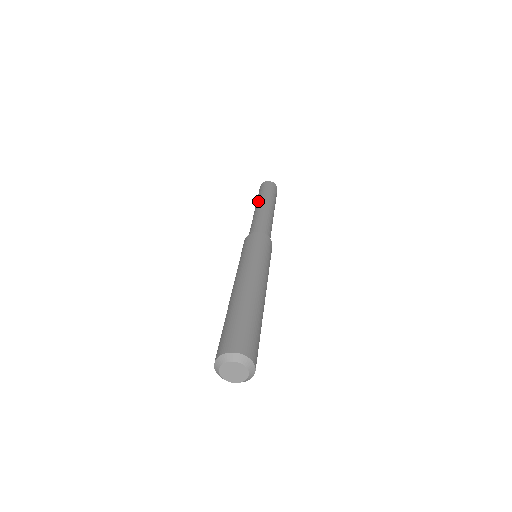
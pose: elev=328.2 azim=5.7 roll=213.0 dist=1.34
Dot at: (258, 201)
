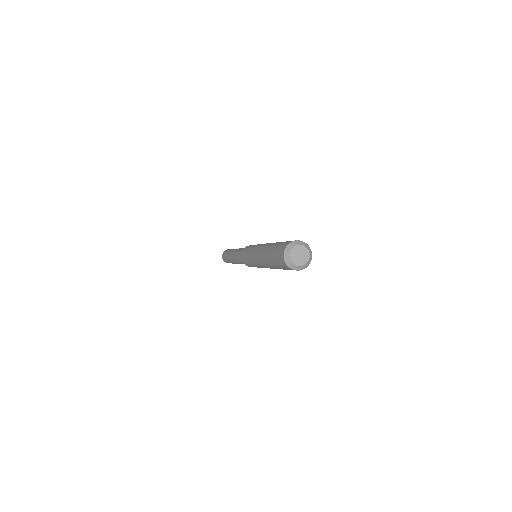
Dot at: occluded
